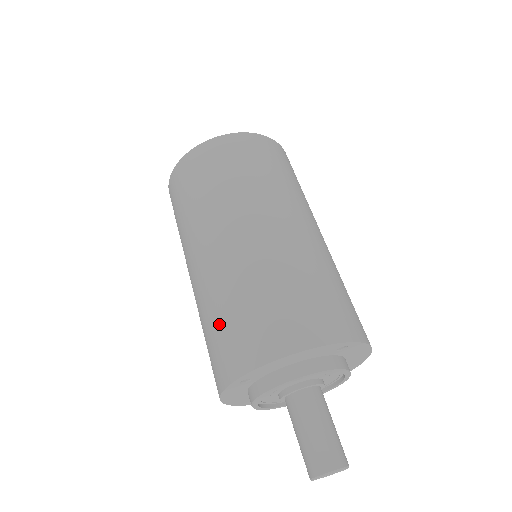
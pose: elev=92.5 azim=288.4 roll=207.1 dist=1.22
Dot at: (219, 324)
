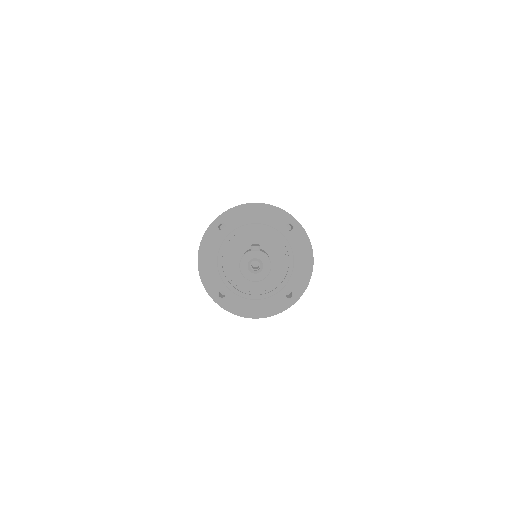
Dot at: occluded
